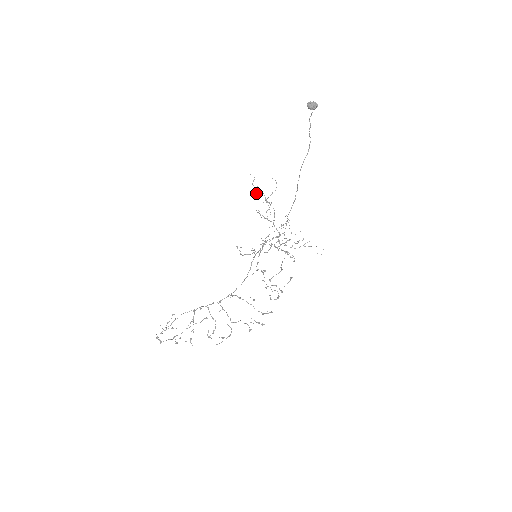
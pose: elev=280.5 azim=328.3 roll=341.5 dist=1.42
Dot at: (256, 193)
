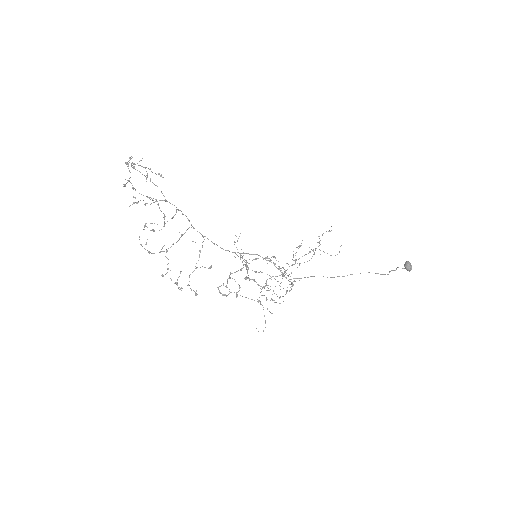
Dot at: occluded
